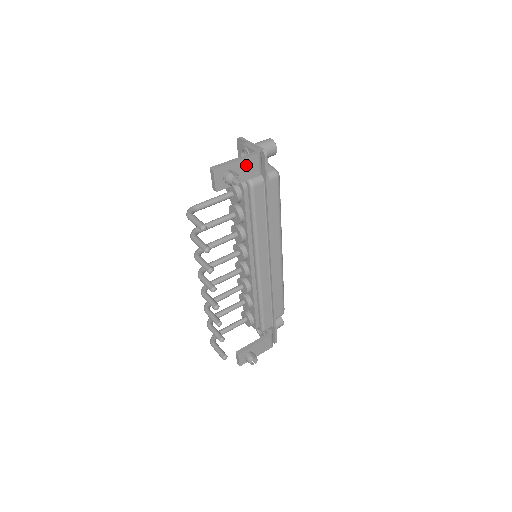
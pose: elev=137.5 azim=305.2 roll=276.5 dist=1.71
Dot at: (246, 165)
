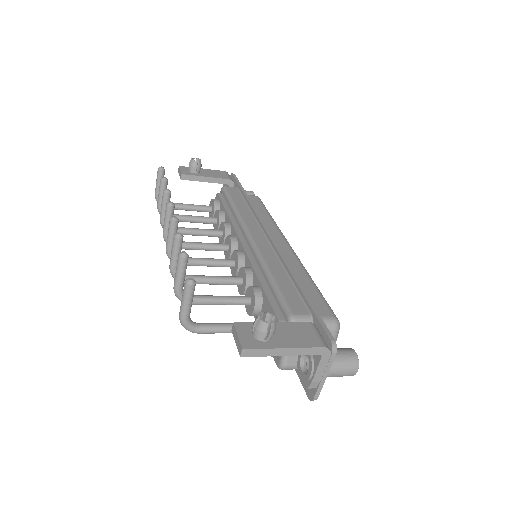
Dot at: (213, 173)
